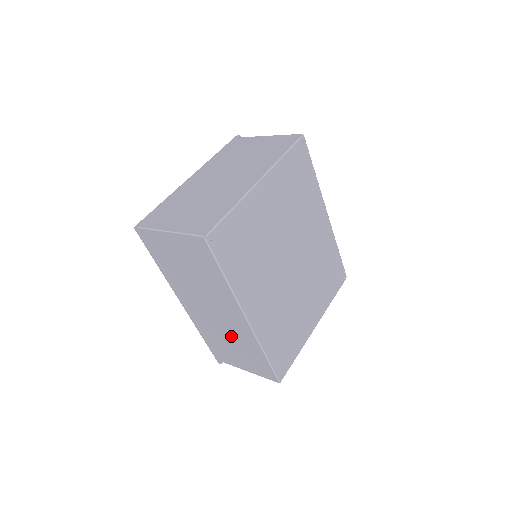
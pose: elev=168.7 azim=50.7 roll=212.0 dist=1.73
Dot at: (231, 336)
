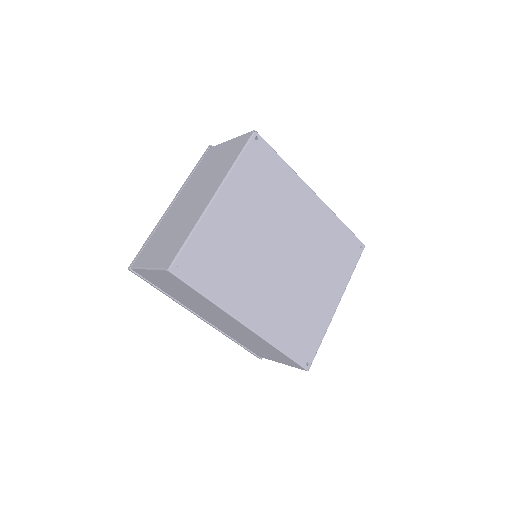
Dot at: (248, 338)
